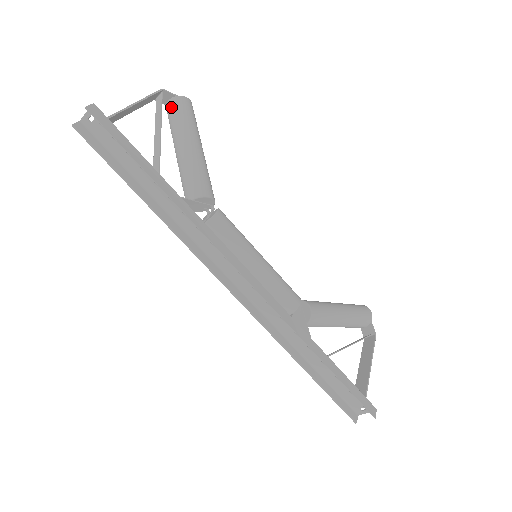
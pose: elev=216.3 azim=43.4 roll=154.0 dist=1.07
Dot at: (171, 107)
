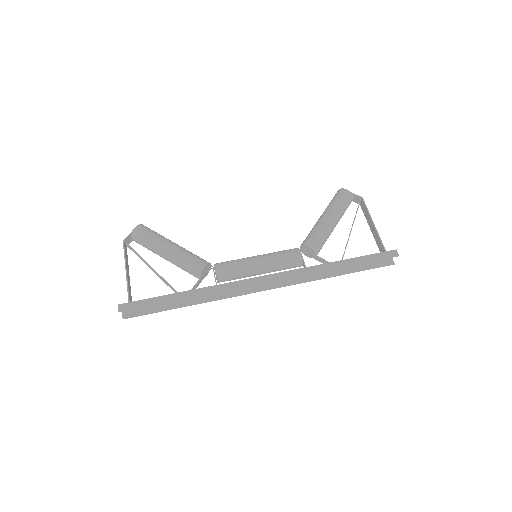
Dot at: (137, 241)
